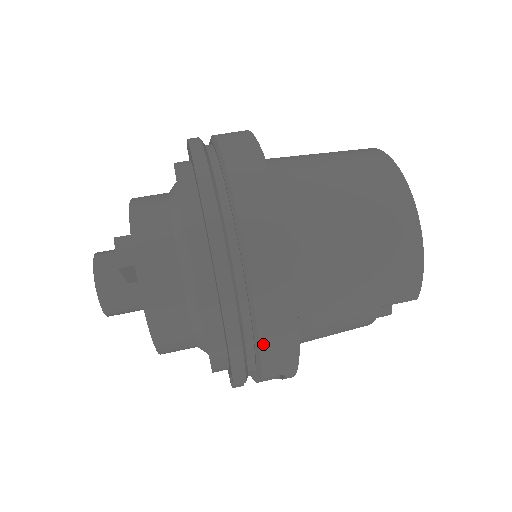
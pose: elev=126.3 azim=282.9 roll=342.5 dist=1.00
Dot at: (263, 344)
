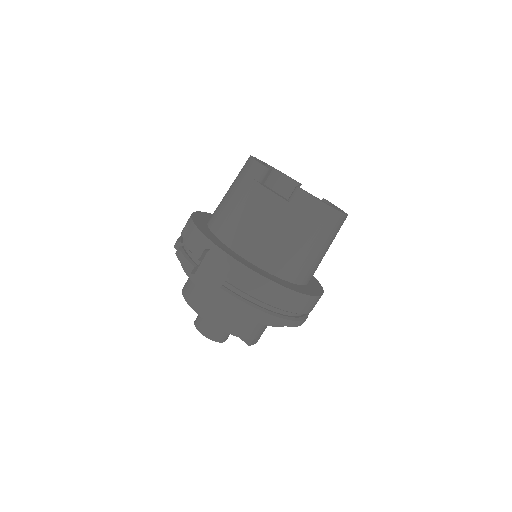
Dot at: occluded
